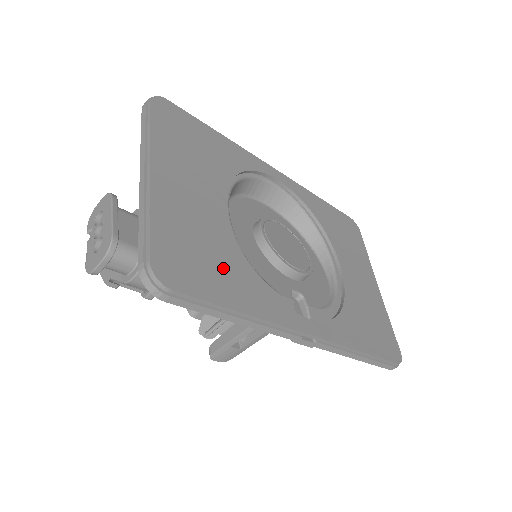
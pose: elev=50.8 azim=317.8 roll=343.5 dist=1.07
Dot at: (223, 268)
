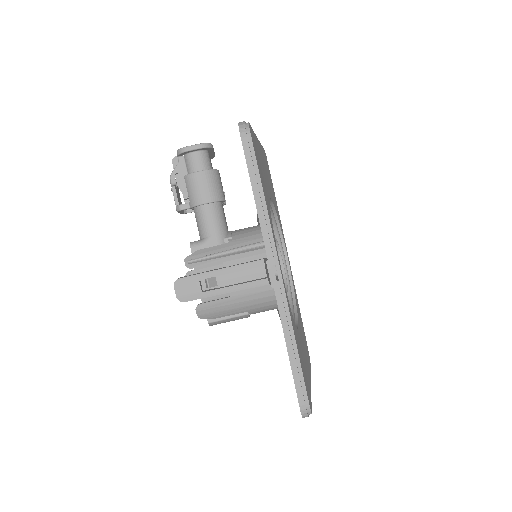
Dot at: occluded
